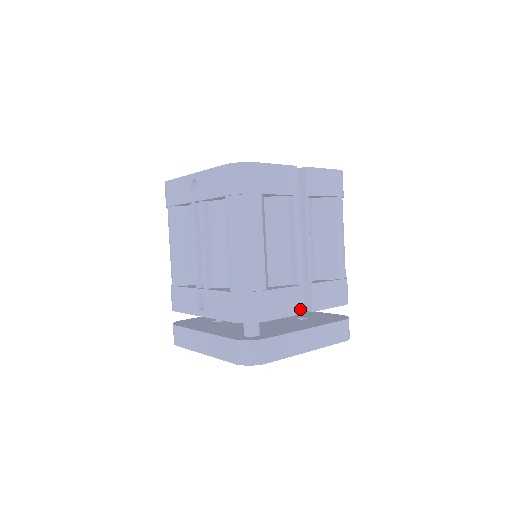
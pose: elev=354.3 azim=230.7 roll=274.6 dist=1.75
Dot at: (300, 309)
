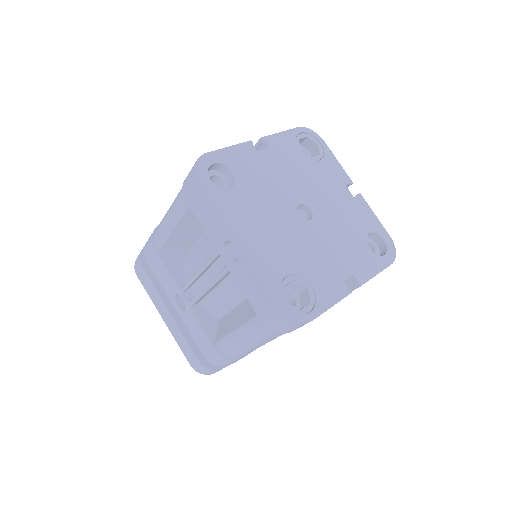
Dot at: occluded
